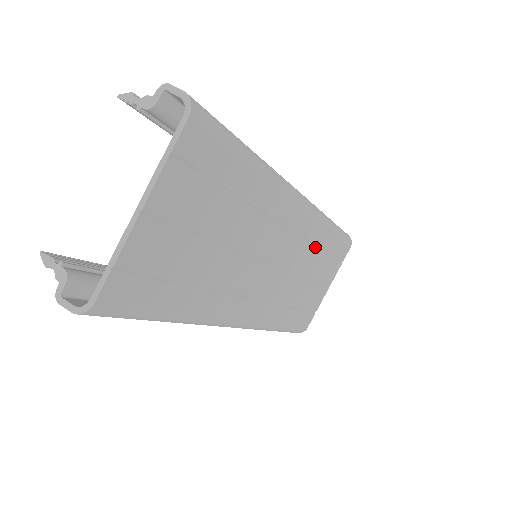
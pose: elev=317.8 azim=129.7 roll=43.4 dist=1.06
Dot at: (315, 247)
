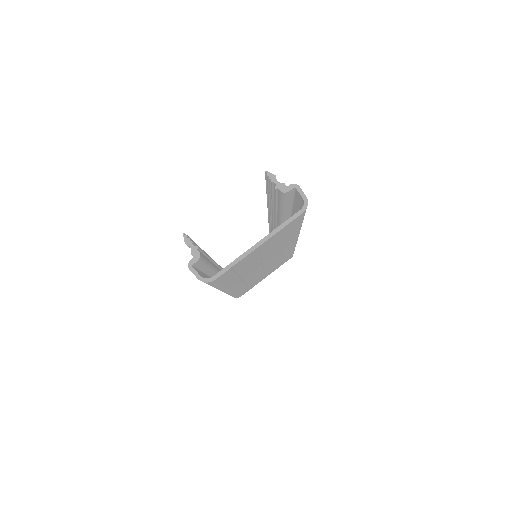
Dot at: occluded
